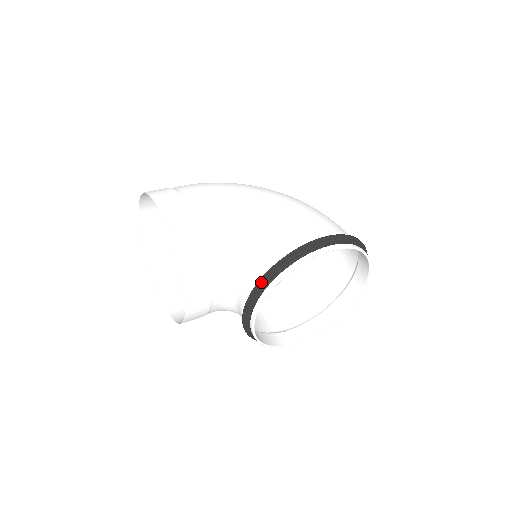
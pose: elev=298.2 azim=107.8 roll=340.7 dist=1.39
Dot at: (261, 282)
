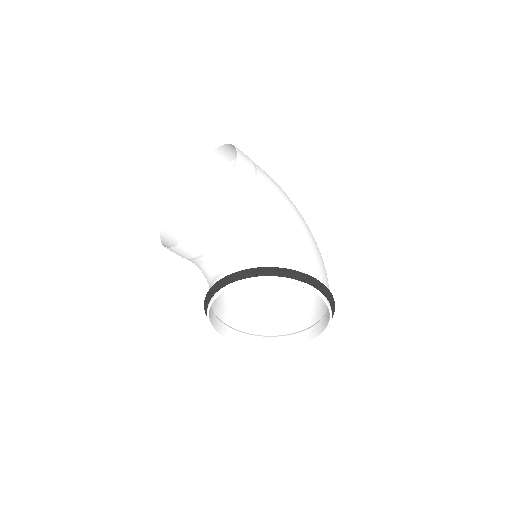
Dot at: (256, 270)
